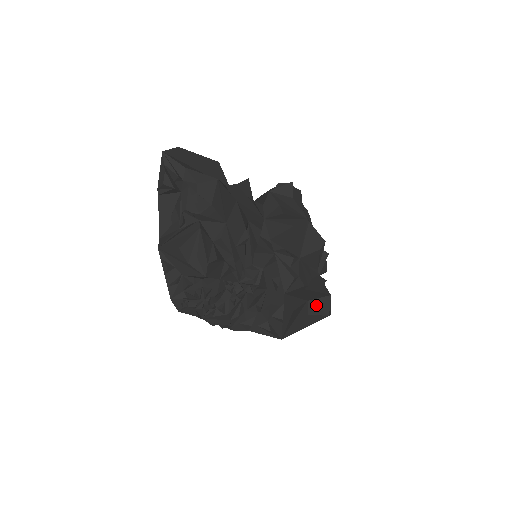
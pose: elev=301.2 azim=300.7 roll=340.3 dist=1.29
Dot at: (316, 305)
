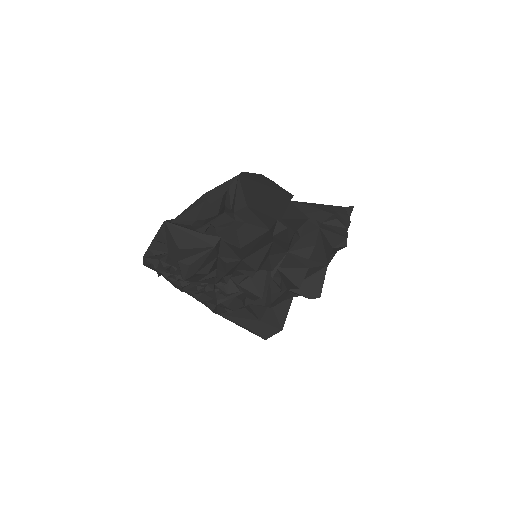
Dot at: (264, 328)
